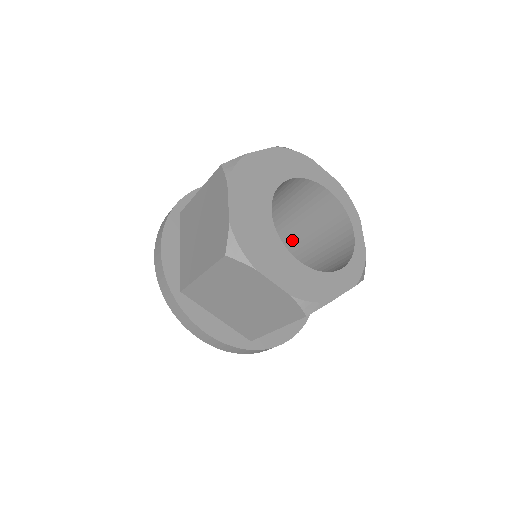
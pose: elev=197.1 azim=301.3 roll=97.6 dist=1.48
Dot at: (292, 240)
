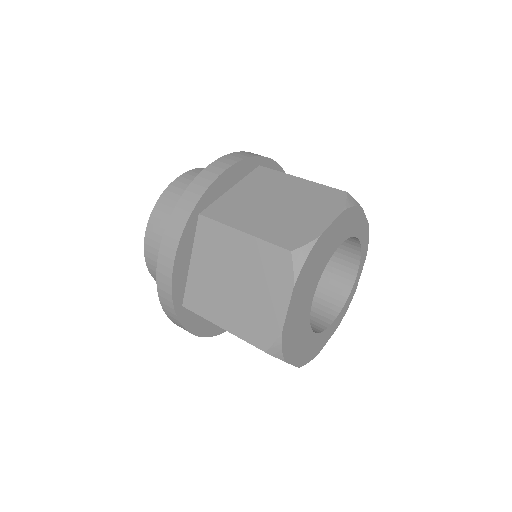
Dot at: occluded
